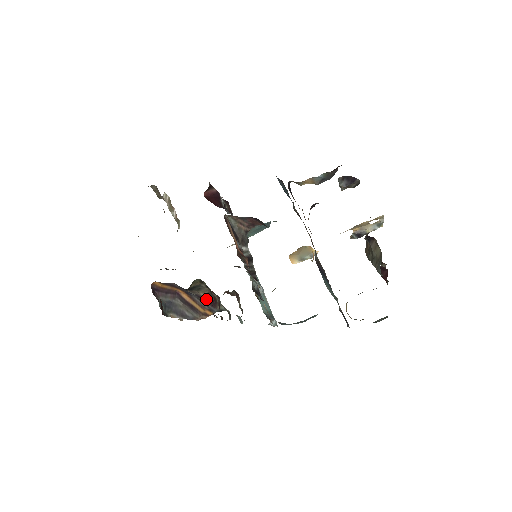
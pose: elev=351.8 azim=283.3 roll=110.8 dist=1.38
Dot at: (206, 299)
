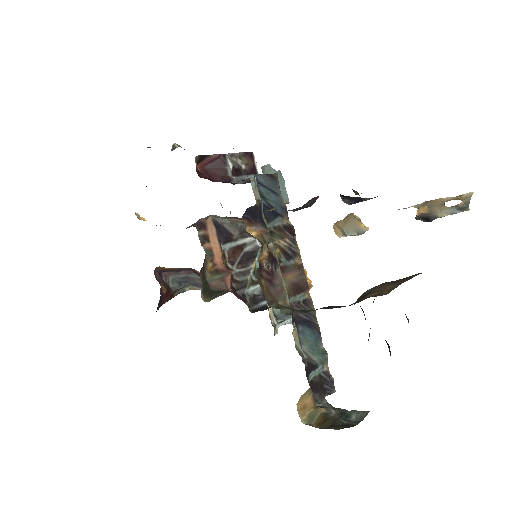
Dot at: occluded
